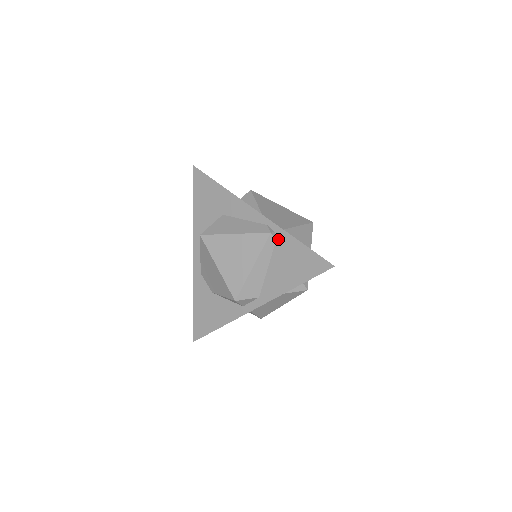
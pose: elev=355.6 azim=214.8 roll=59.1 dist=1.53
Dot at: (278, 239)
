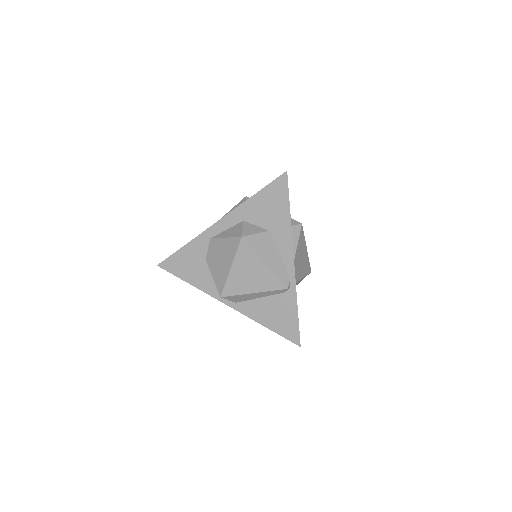
Dot at: (287, 294)
